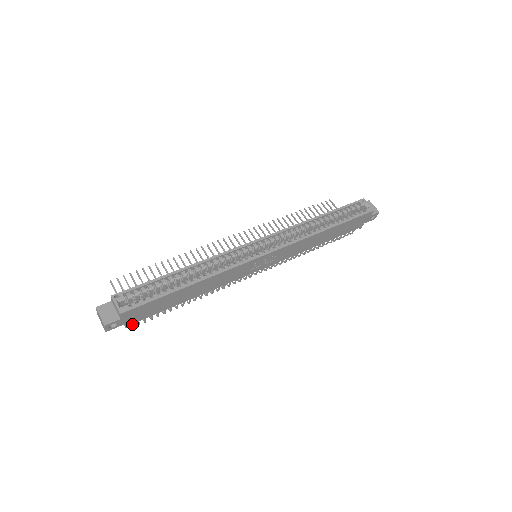
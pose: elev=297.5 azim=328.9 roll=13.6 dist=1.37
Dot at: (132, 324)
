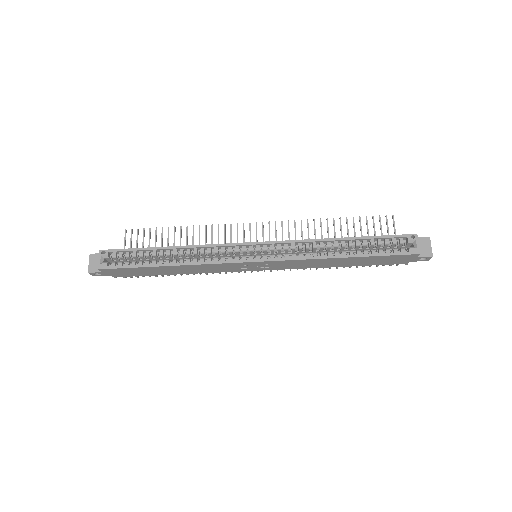
Dot at: occluded
